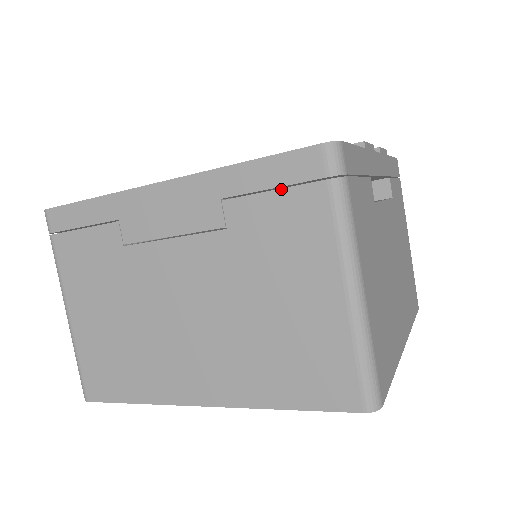
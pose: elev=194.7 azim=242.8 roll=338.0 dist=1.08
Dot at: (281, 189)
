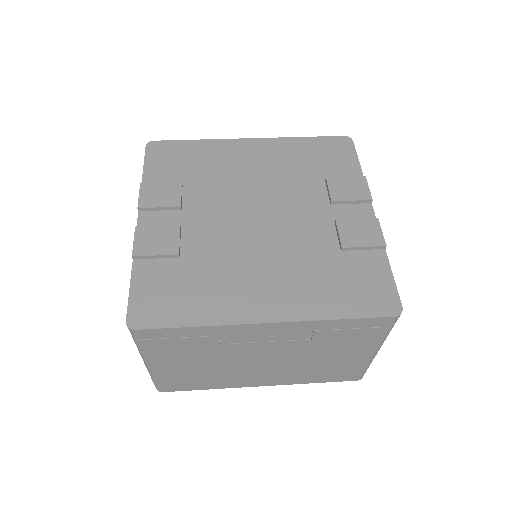
Dot at: (358, 329)
